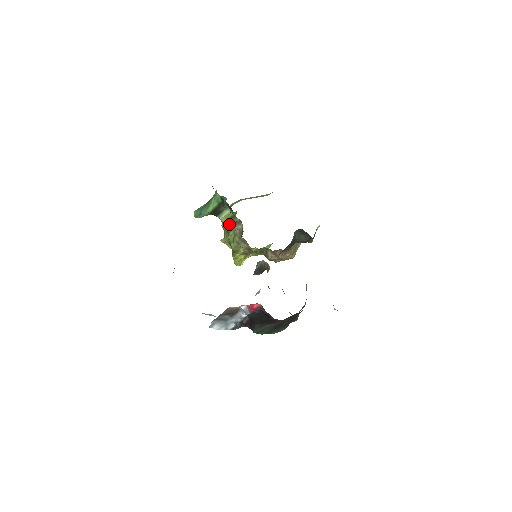
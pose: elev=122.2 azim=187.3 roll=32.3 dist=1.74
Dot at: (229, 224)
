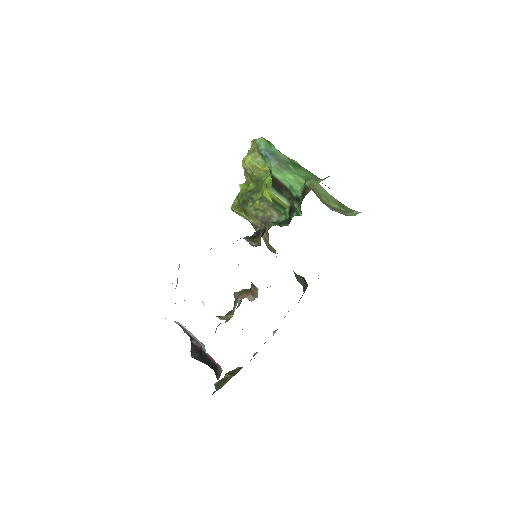
Dot at: (272, 201)
